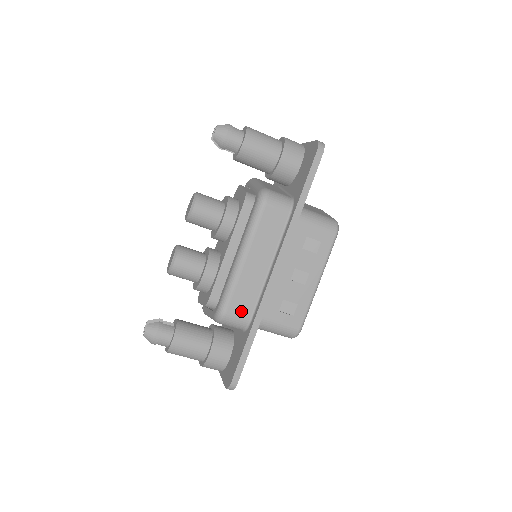
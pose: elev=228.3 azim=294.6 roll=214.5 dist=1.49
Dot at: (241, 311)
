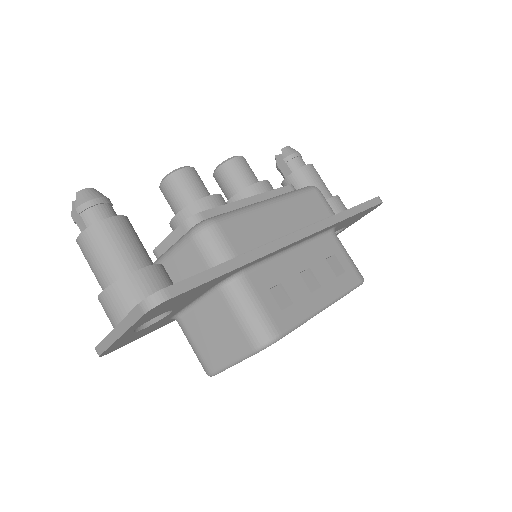
Dot at: (235, 239)
